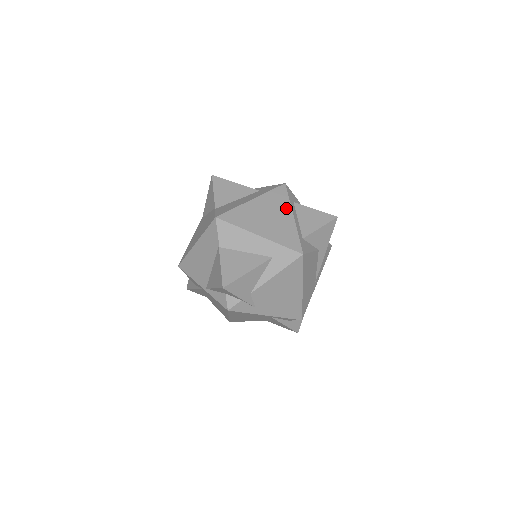
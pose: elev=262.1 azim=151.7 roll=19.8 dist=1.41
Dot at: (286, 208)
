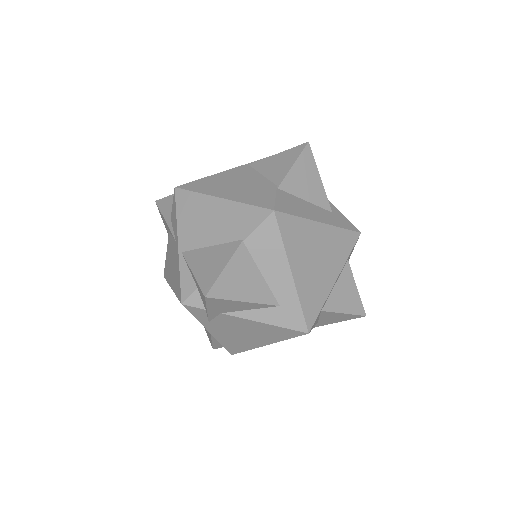
Dot at: (339, 264)
